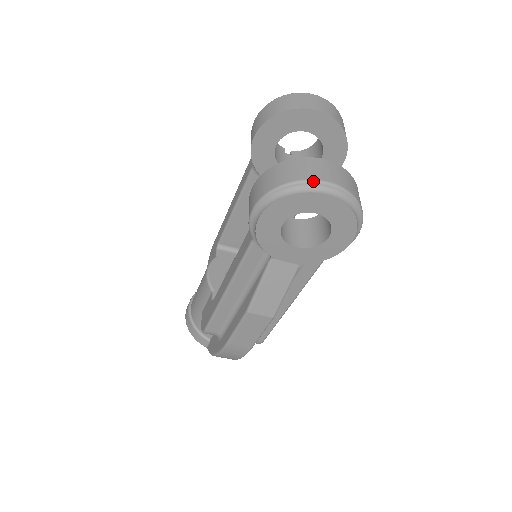
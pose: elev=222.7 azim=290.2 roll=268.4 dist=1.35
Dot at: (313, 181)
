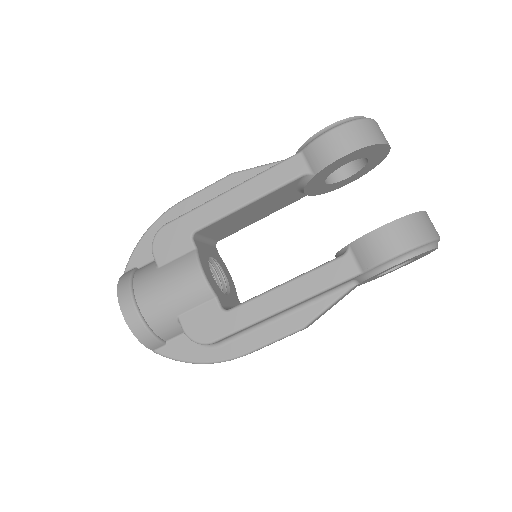
Dot at: occluded
